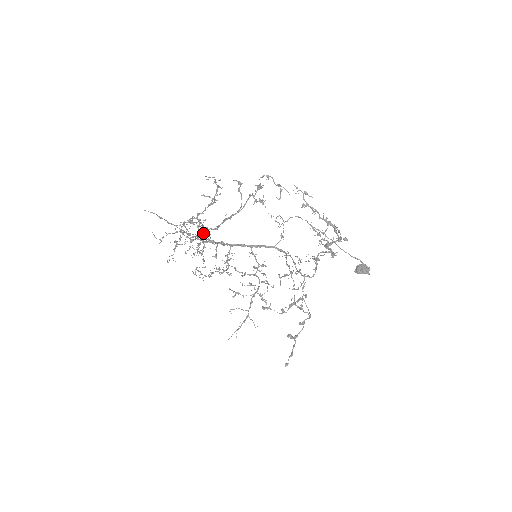
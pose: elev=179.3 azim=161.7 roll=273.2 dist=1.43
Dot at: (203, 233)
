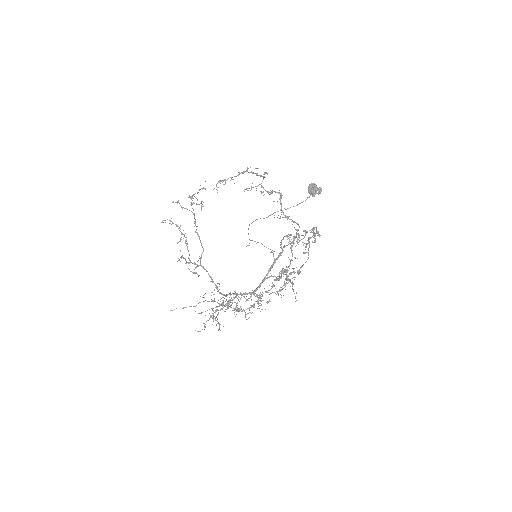
Dot at: occluded
